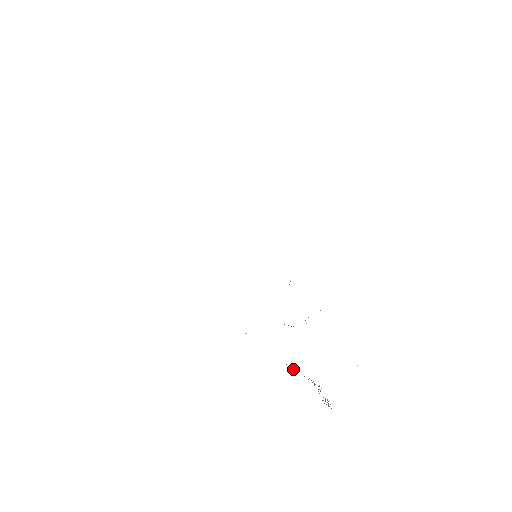
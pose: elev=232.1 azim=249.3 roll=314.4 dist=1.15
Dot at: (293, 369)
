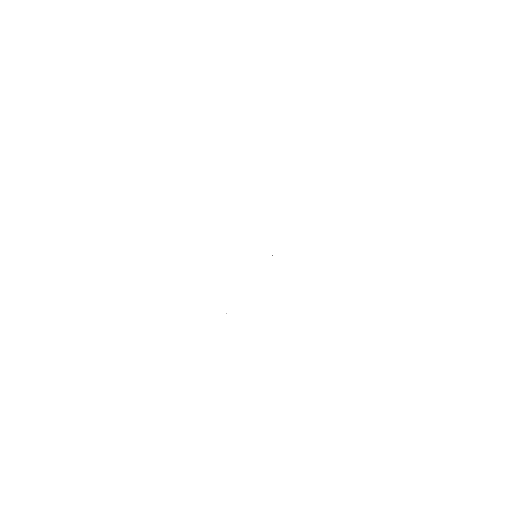
Dot at: occluded
